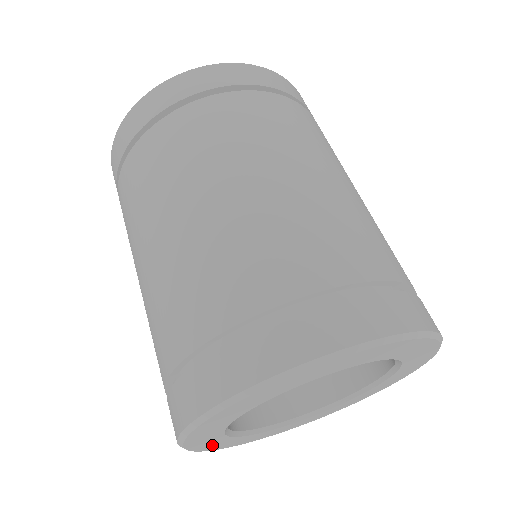
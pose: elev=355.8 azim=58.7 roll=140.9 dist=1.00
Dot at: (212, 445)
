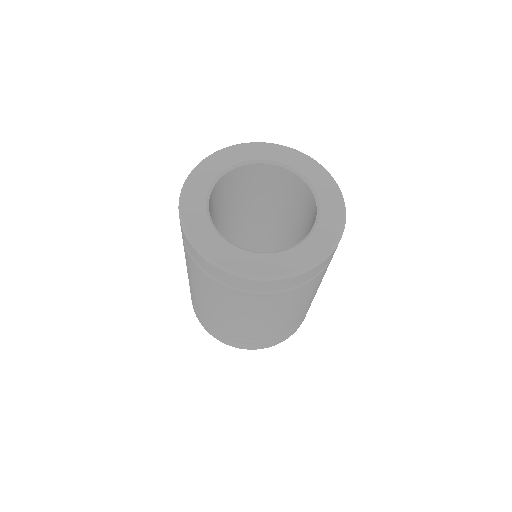
Dot at: occluded
